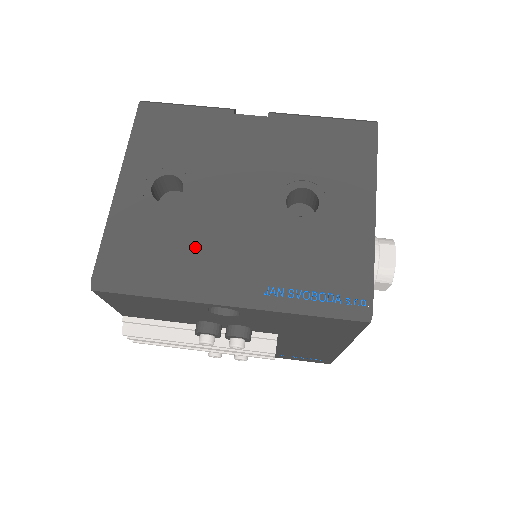
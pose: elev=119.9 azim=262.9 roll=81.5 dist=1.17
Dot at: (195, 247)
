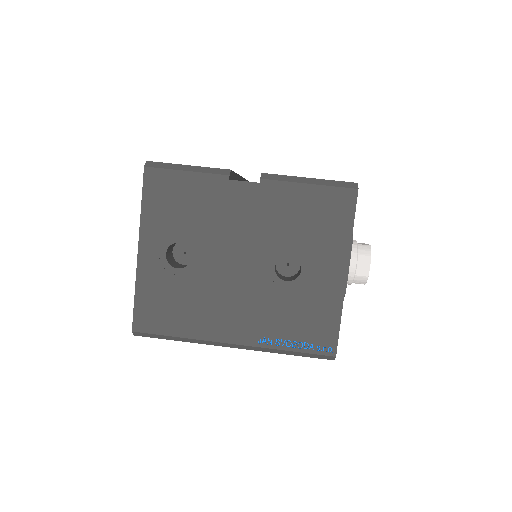
Dot at: (205, 306)
